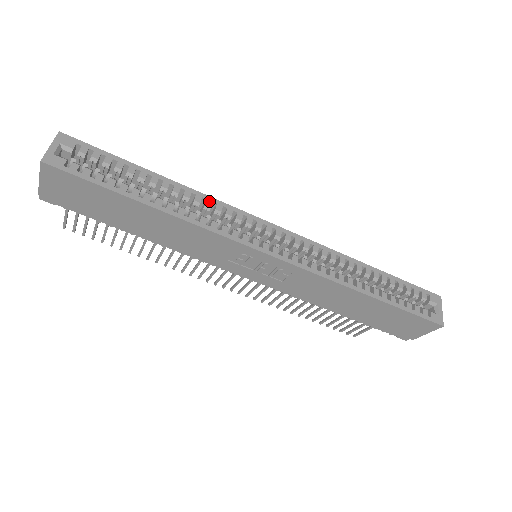
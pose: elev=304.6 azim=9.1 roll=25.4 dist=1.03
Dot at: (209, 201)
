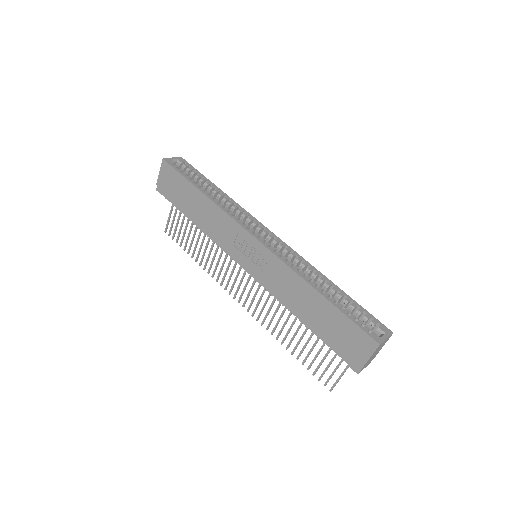
Dot at: (237, 206)
